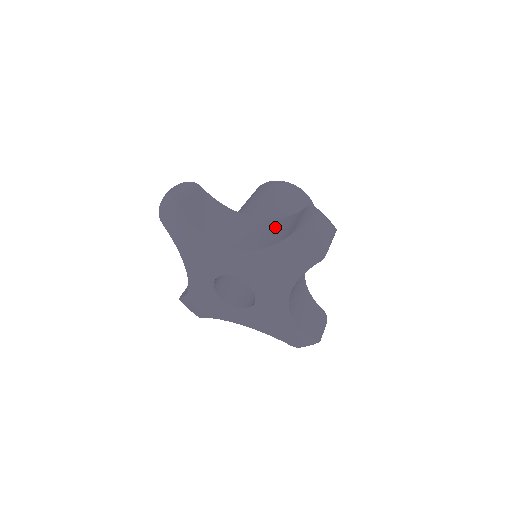
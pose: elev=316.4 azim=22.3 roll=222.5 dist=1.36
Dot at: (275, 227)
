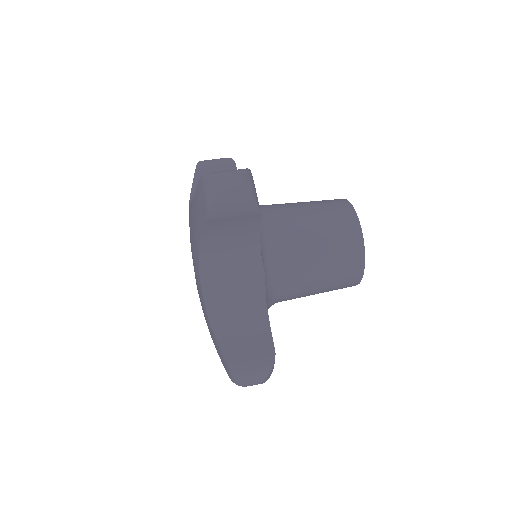
Dot at: occluded
